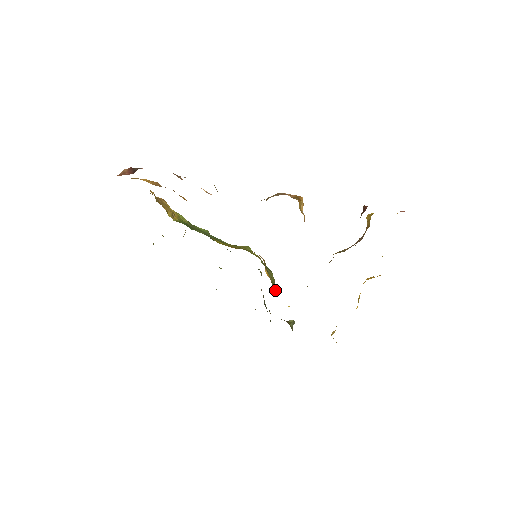
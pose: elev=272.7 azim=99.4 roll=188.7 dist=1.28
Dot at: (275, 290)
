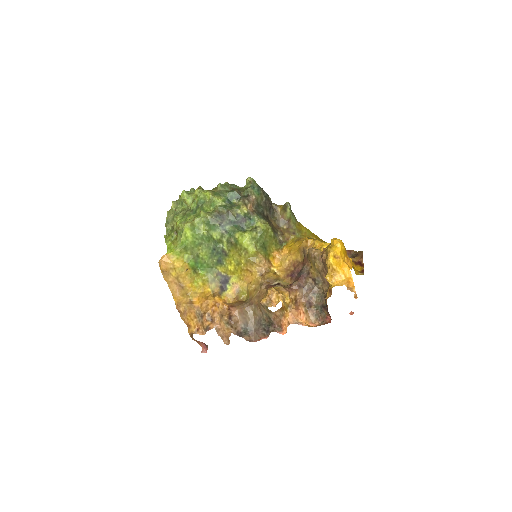
Dot at: (273, 232)
